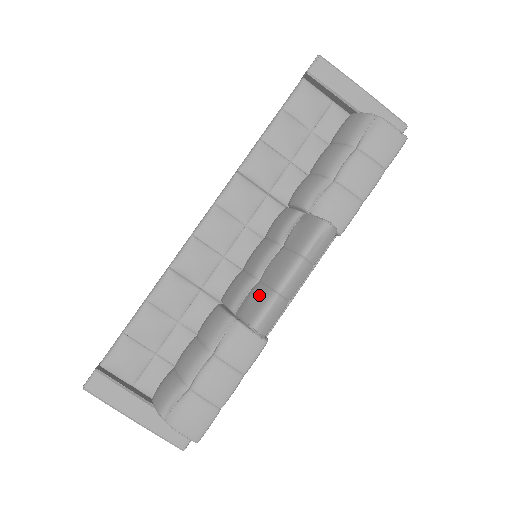
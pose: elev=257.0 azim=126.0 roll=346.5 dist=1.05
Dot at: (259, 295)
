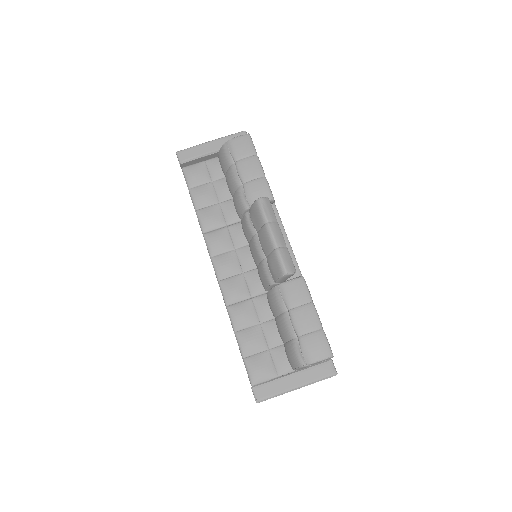
Dot at: (272, 260)
